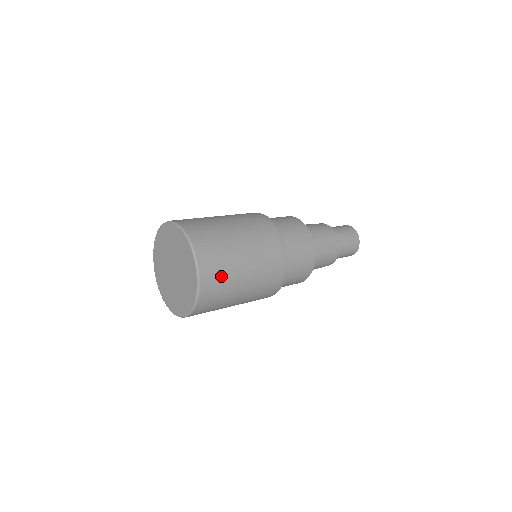
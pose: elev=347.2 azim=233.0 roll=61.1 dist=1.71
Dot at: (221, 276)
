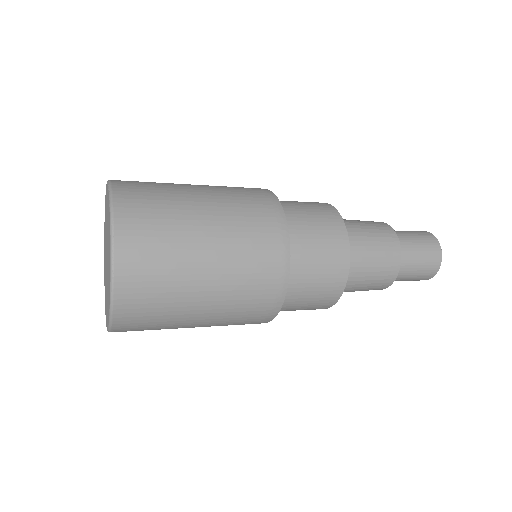
Dot at: (152, 188)
